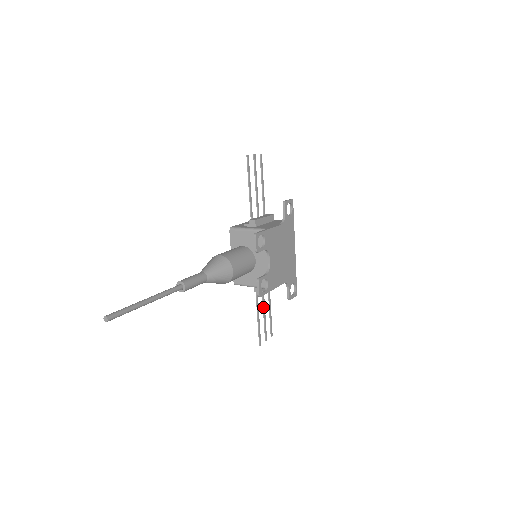
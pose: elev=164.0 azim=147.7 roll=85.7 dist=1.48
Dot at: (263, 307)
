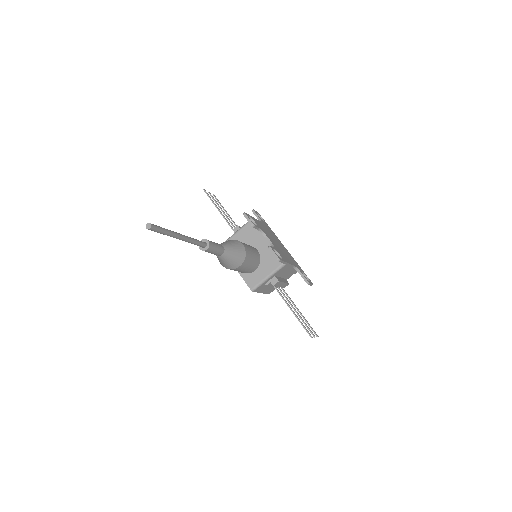
Dot at: (291, 305)
